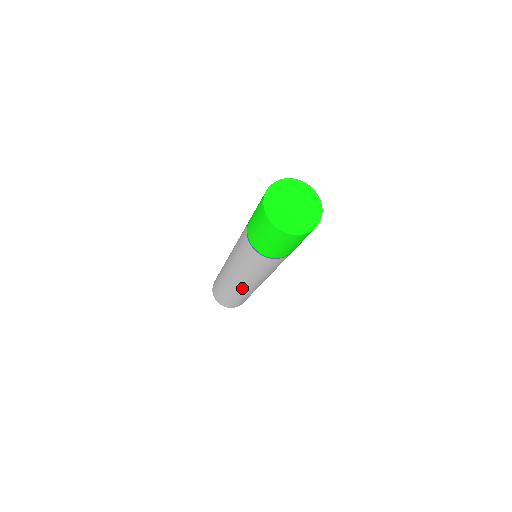
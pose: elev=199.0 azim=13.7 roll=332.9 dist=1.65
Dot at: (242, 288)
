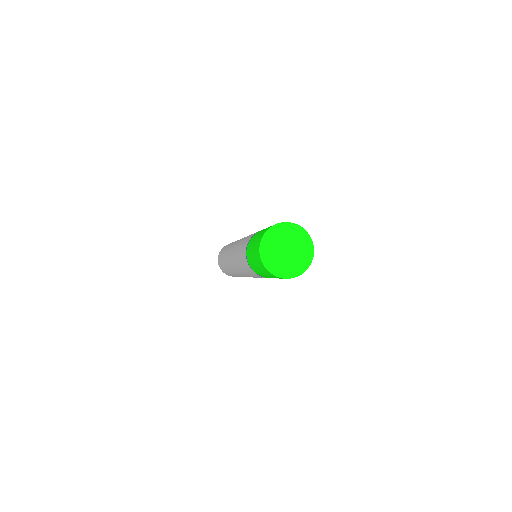
Dot at: (238, 274)
